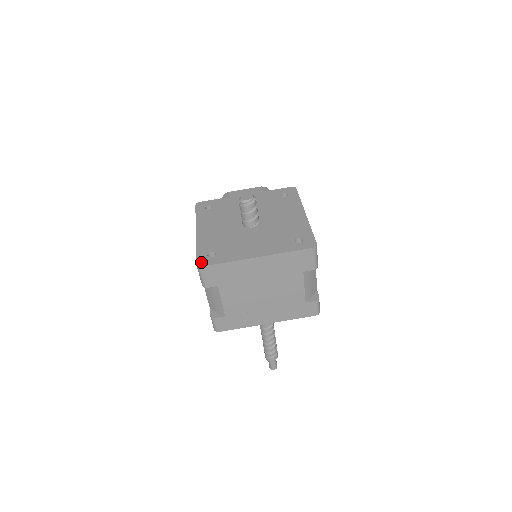
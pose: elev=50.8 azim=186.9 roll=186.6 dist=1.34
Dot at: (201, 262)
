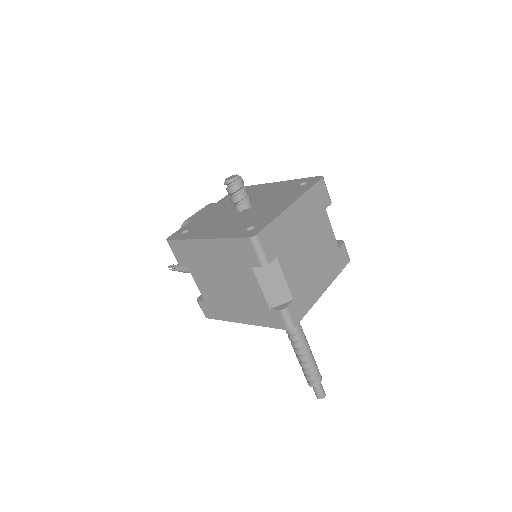
Dot at: (251, 234)
